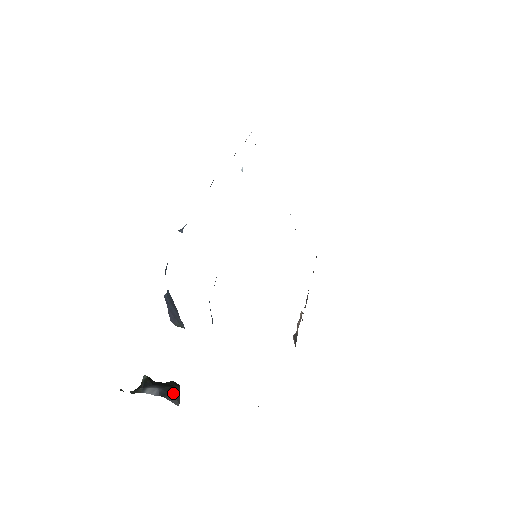
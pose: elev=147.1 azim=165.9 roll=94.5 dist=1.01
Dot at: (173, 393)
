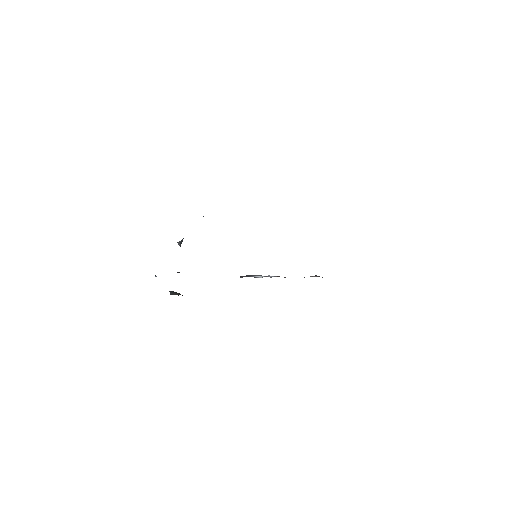
Dot at: (175, 292)
